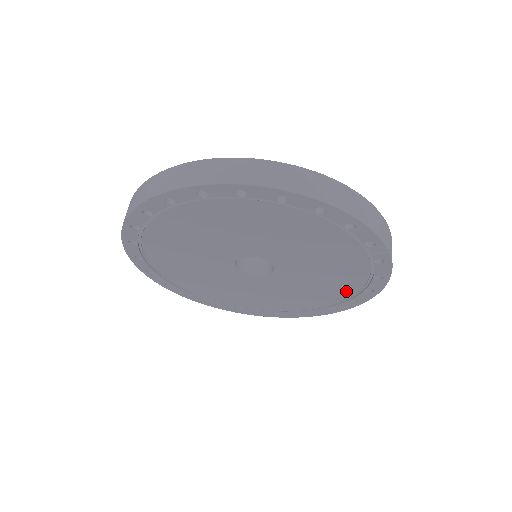
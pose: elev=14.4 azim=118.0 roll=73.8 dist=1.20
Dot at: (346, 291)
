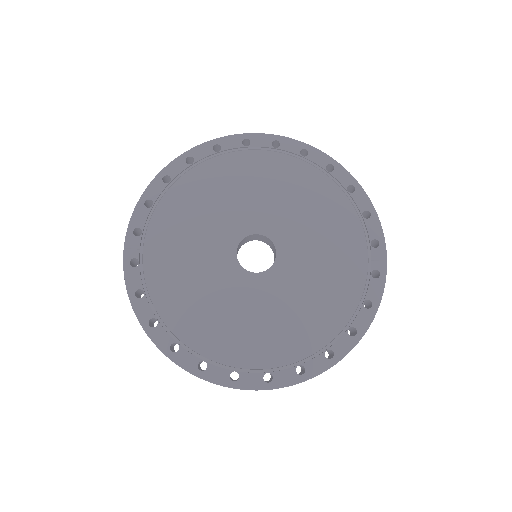
Dot at: (327, 330)
